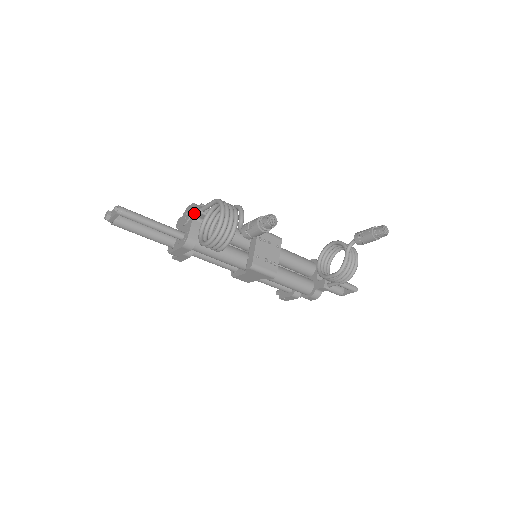
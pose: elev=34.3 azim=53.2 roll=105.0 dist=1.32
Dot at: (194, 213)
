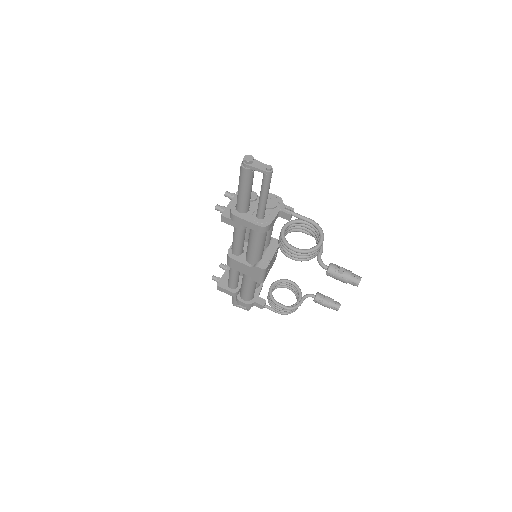
Dot at: (282, 209)
